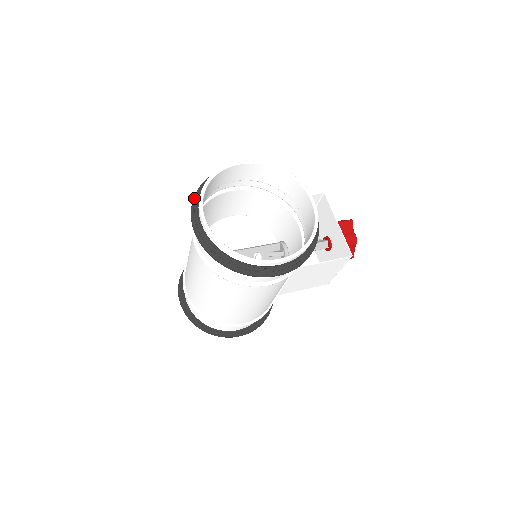
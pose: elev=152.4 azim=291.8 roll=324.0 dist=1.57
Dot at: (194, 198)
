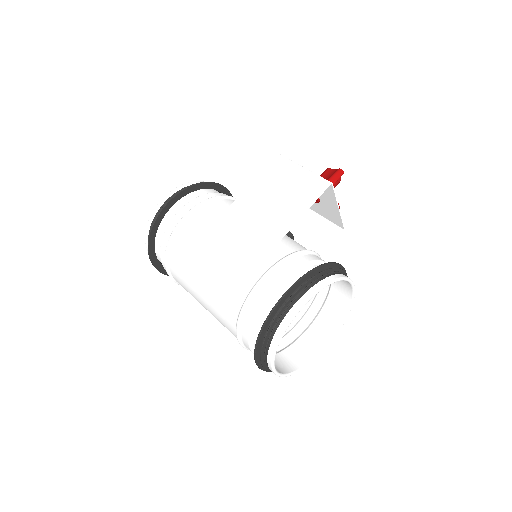
Dot at: (256, 352)
